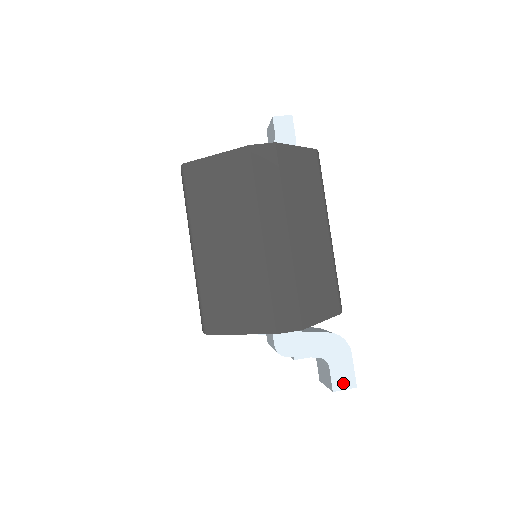
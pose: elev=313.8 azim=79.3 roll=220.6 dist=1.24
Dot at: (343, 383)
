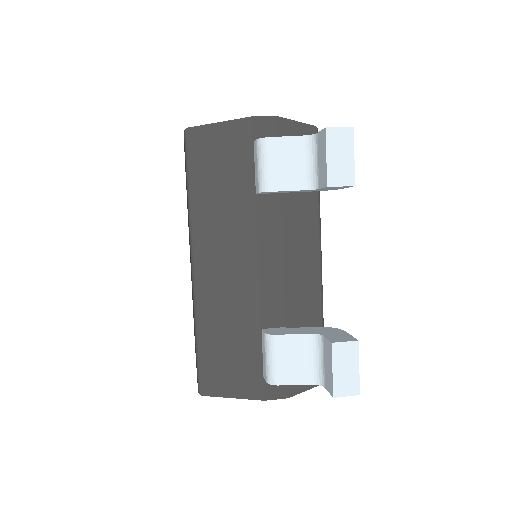
Dot at: (336, 129)
